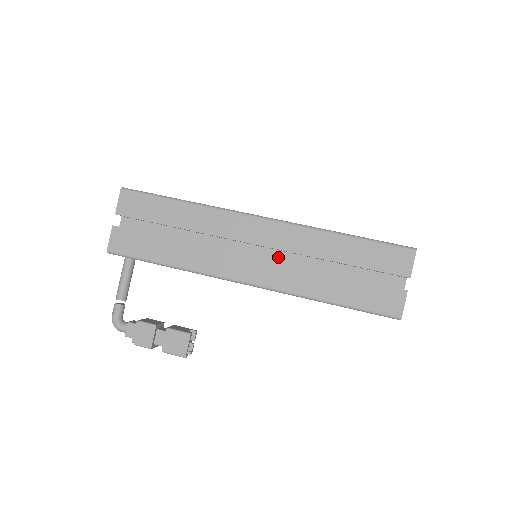
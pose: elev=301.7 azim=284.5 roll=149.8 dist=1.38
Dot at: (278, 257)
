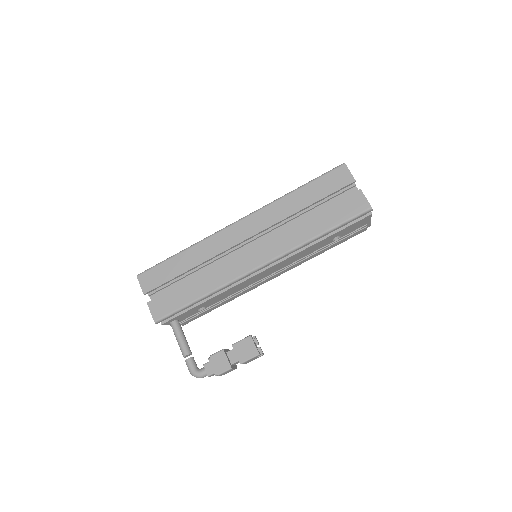
Dot at: occluded
